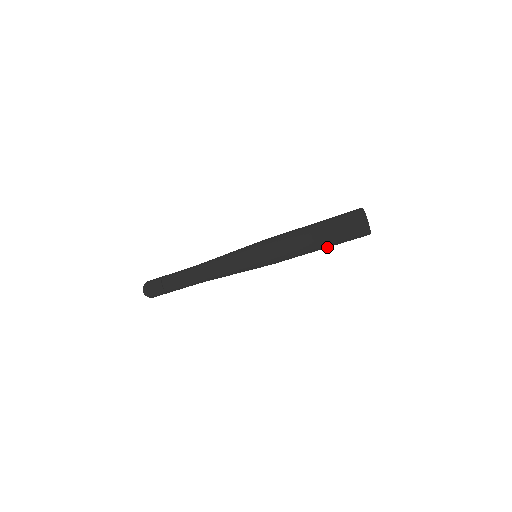
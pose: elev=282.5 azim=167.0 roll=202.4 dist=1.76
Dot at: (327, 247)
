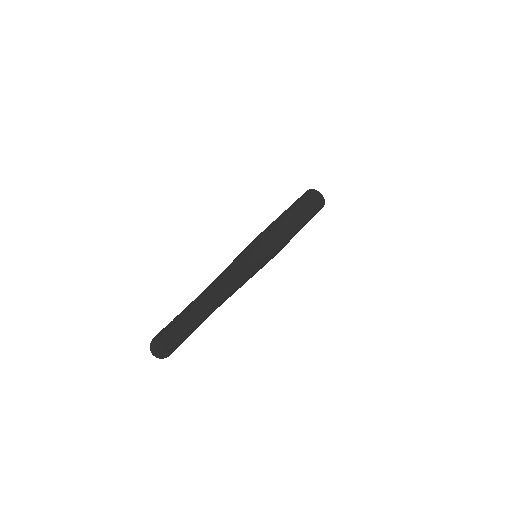
Dot at: (305, 223)
